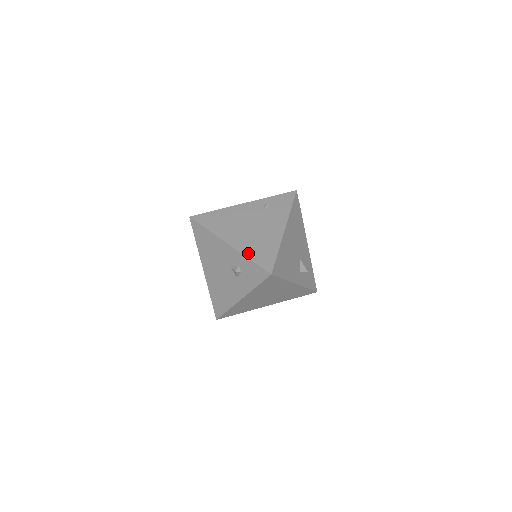
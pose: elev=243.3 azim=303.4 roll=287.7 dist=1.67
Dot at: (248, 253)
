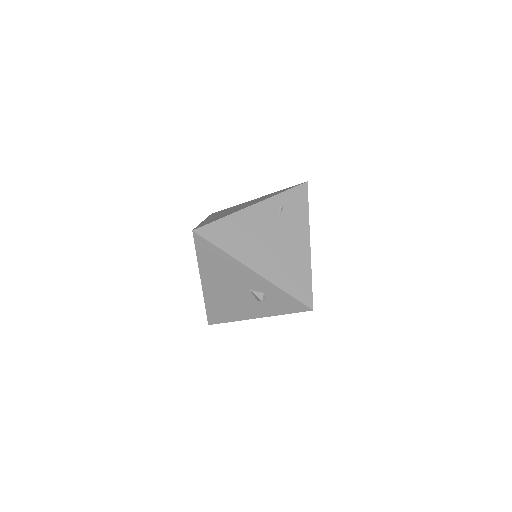
Dot at: (281, 283)
